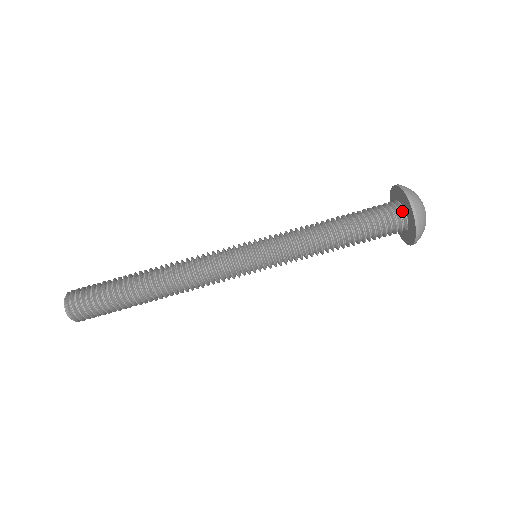
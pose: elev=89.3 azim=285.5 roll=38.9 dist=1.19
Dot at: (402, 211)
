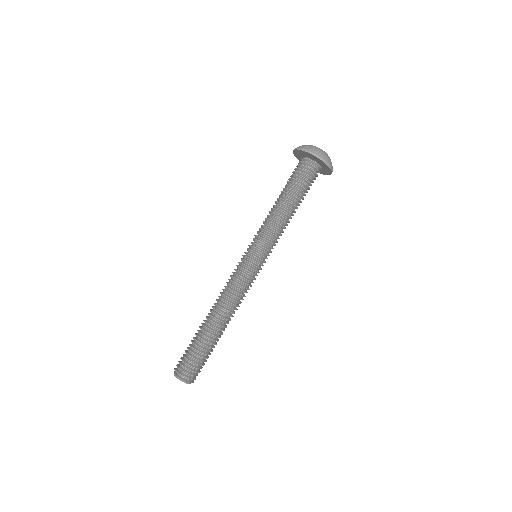
Dot at: (318, 166)
